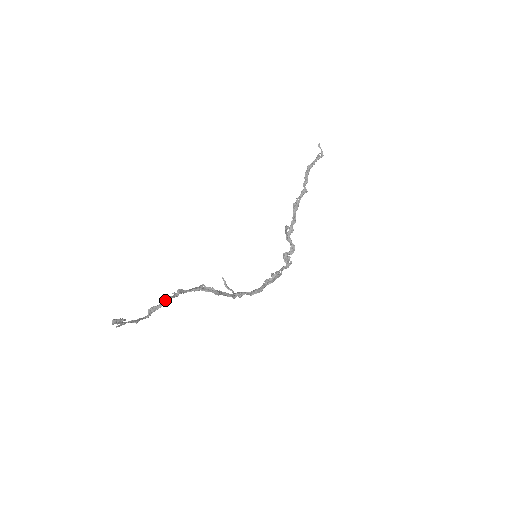
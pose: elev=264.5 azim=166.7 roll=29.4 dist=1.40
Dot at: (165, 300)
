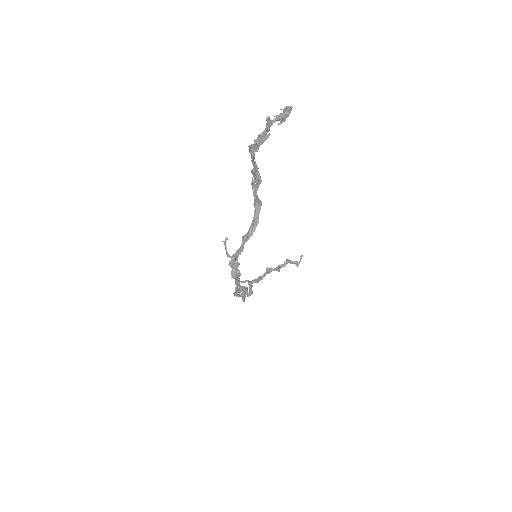
Dot at: (256, 171)
